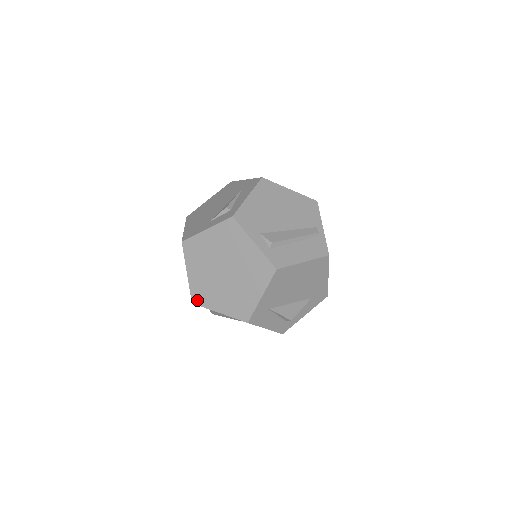
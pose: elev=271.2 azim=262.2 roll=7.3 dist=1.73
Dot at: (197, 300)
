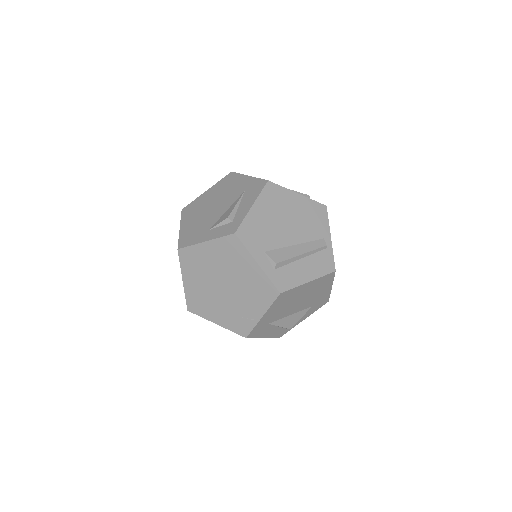
Dot at: (193, 308)
